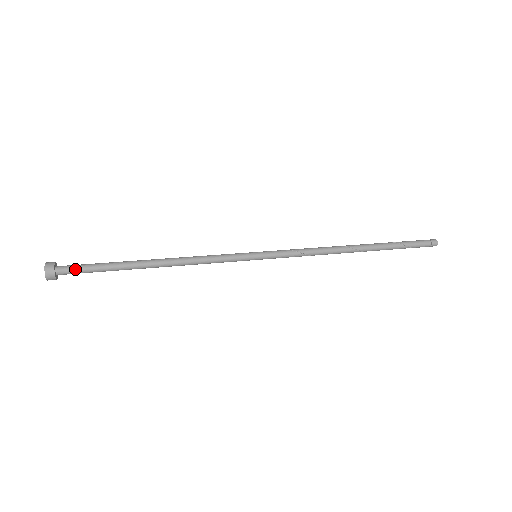
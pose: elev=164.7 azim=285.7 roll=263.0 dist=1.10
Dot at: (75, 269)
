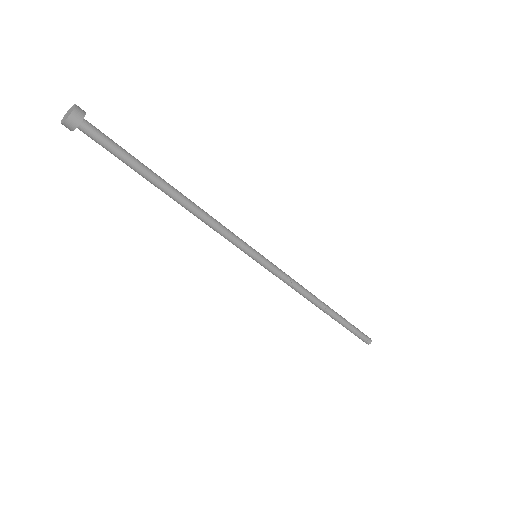
Dot at: (102, 136)
